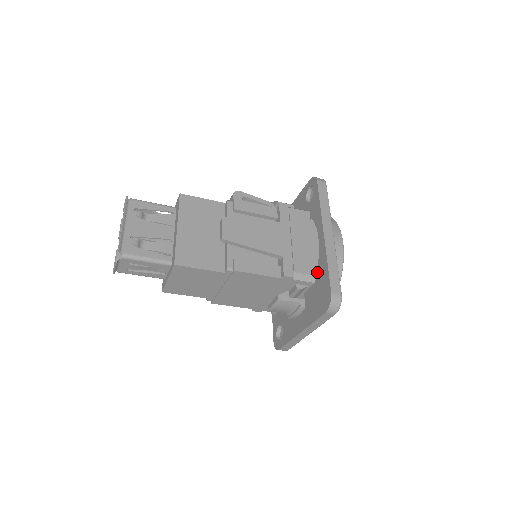
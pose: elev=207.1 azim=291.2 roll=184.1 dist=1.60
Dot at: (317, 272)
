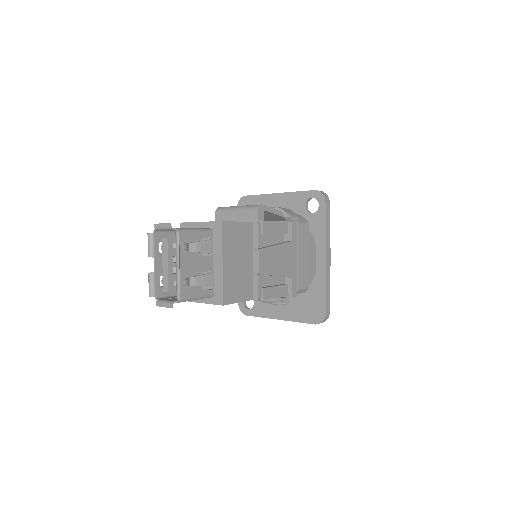
Dot at: (311, 286)
